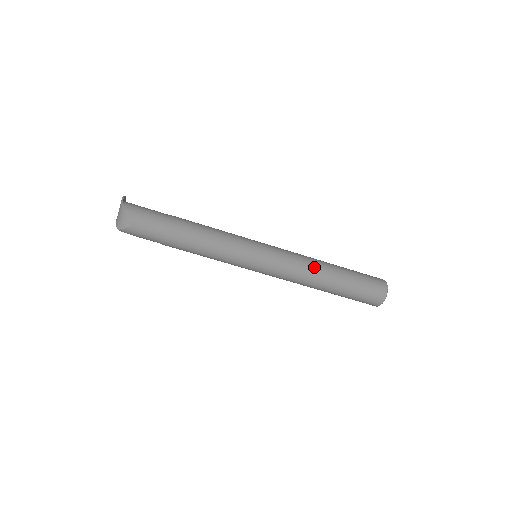
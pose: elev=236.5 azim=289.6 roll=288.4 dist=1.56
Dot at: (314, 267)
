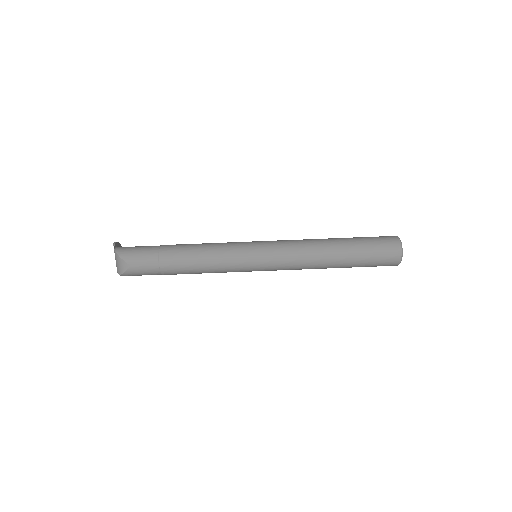
Dot at: (315, 249)
